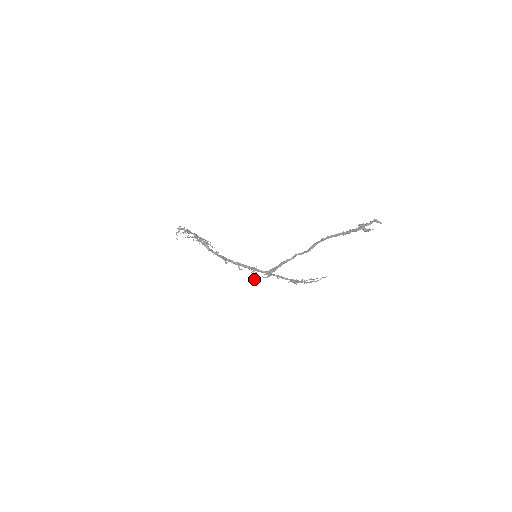
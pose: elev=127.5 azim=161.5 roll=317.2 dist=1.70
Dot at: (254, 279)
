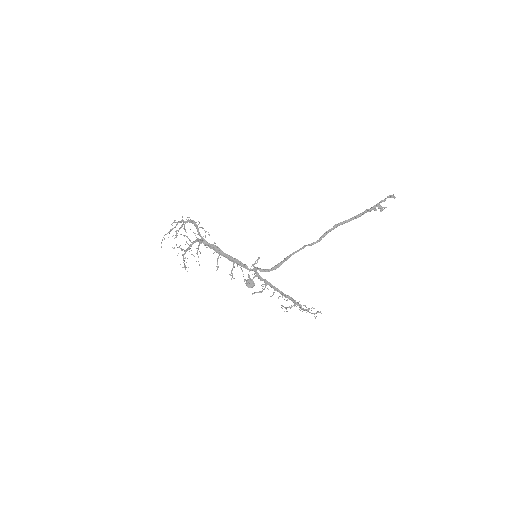
Dot at: (251, 280)
